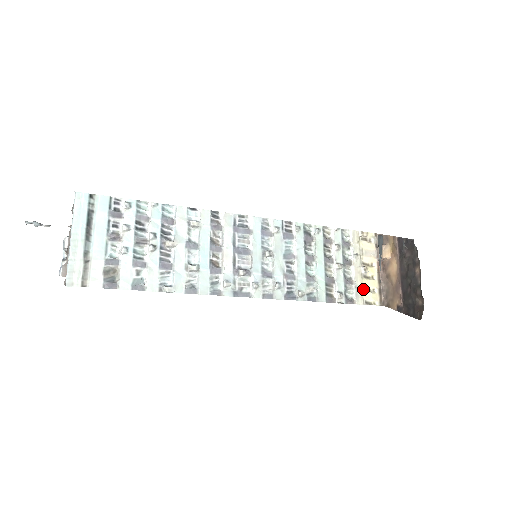
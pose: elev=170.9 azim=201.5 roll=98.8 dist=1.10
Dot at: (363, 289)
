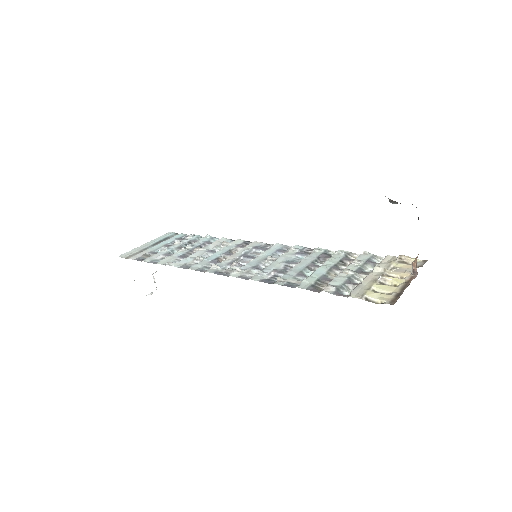
Dot at: (370, 289)
